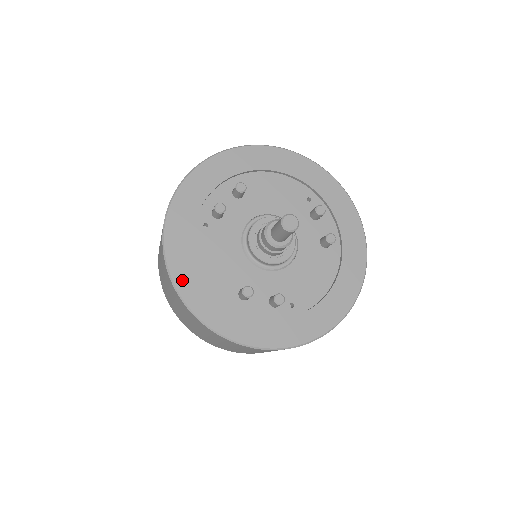
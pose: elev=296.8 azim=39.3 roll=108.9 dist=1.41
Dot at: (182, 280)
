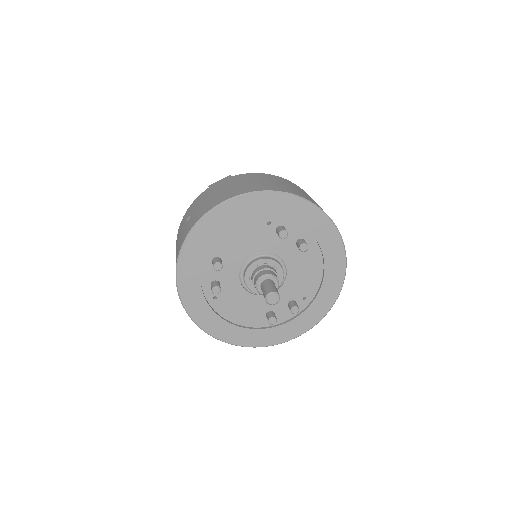
Dot at: (229, 338)
